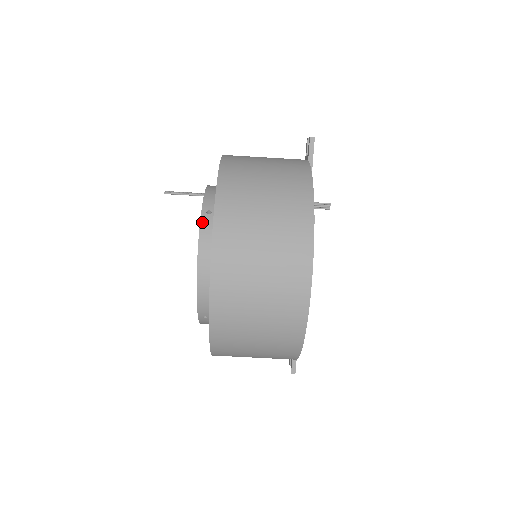
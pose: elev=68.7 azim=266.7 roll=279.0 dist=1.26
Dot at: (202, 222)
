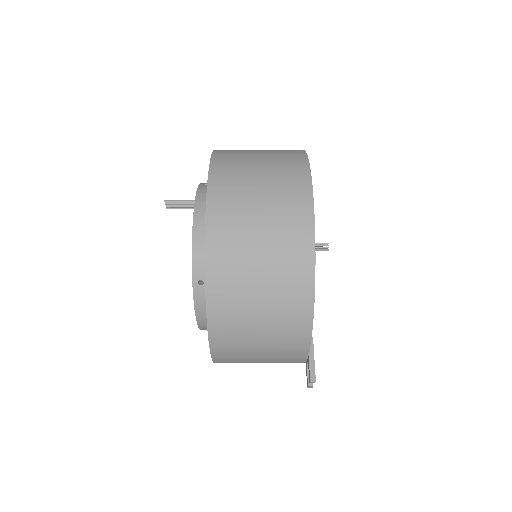
Dot at: (200, 187)
